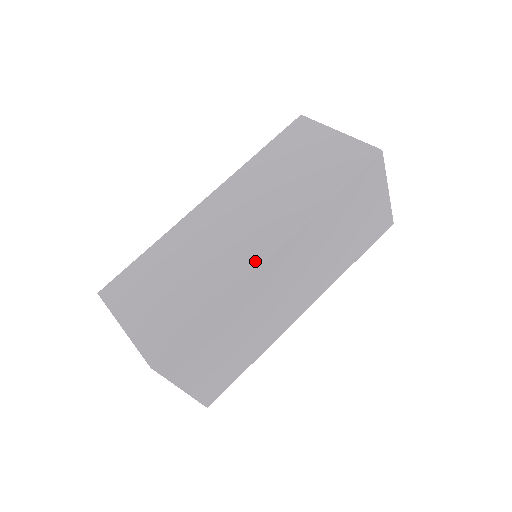
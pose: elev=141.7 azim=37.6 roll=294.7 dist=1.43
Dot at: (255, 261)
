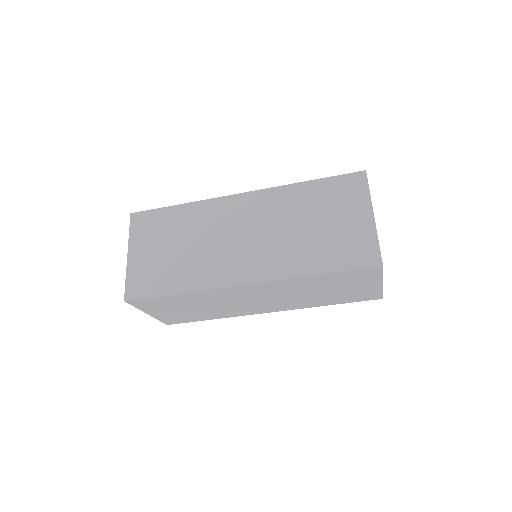
Dot at: (229, 281)
